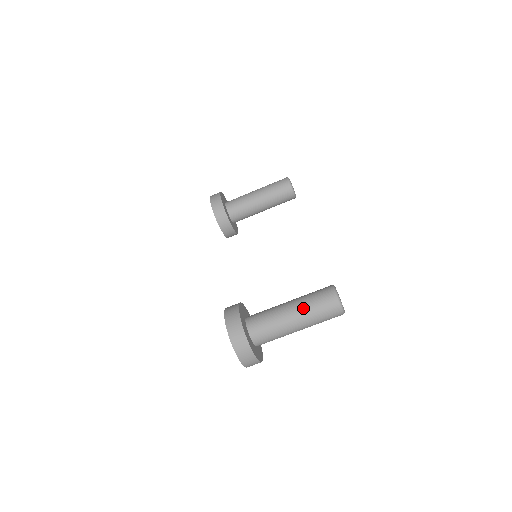
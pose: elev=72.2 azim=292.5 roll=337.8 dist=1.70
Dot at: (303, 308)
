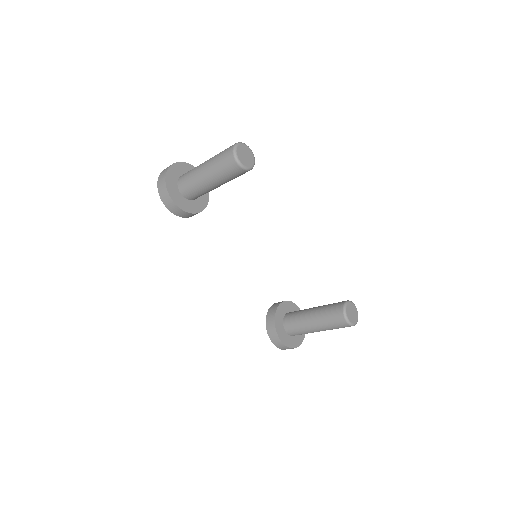
Dot at: occluded
